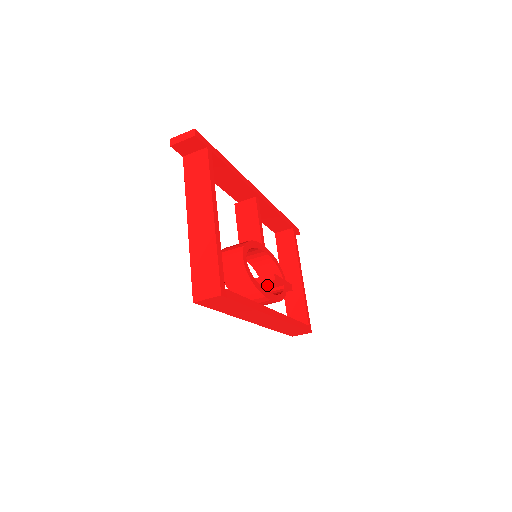
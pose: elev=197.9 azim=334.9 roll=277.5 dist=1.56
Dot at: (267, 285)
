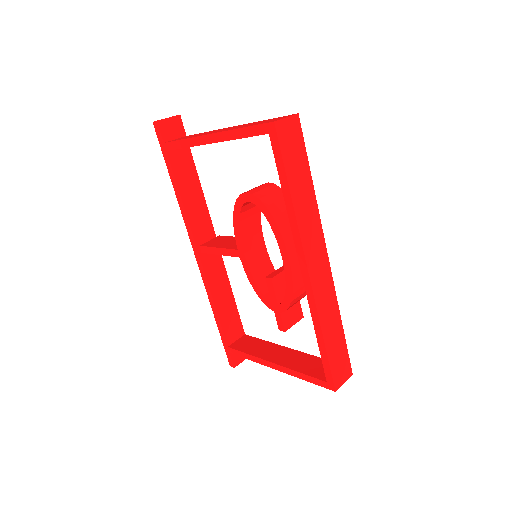
Dot at: (283, 284)
